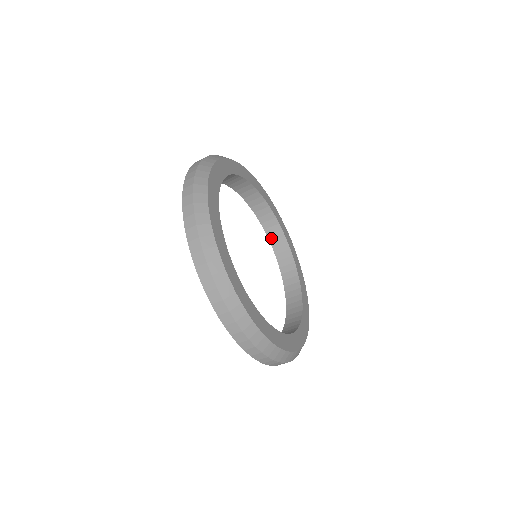
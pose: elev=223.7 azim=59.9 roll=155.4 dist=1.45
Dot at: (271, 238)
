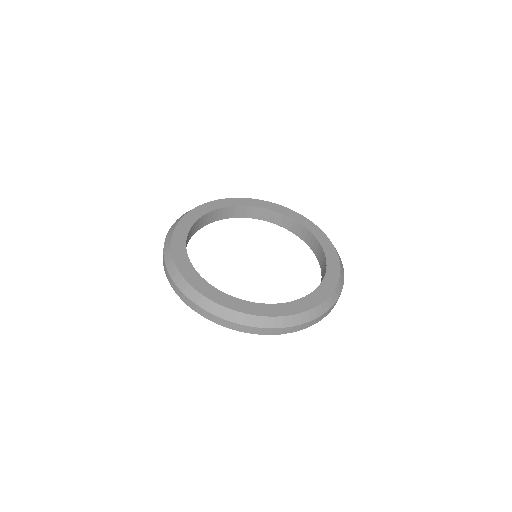
Dot at: (307, 242)
